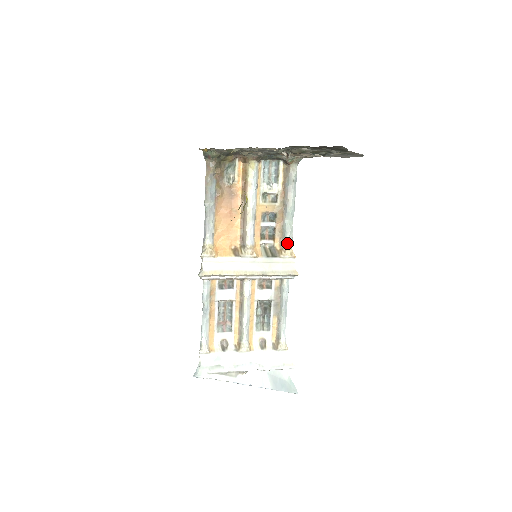
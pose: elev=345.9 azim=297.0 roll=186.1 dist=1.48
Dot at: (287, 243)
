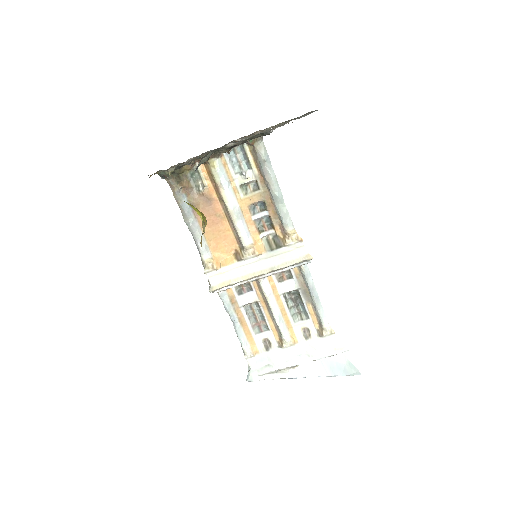
Dot at: (287, 229)
